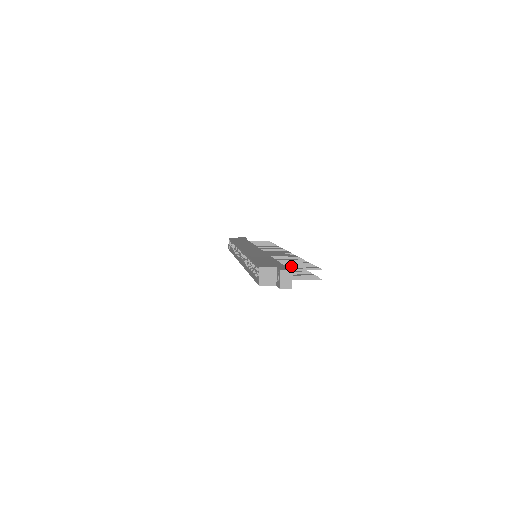
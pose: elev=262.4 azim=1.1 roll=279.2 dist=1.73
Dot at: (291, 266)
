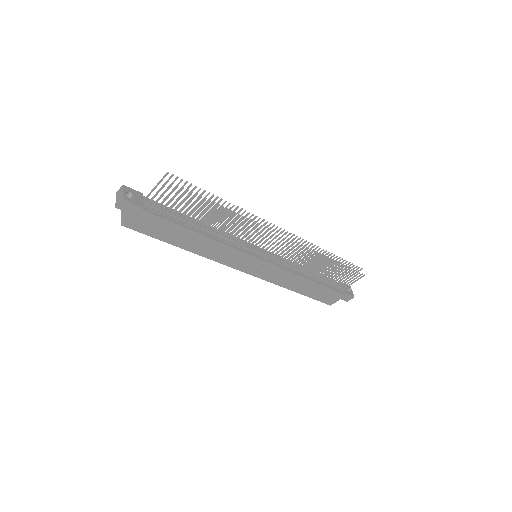
Dot at: occluded
